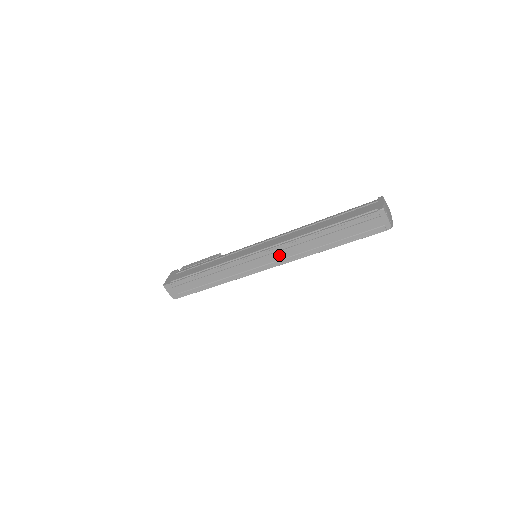
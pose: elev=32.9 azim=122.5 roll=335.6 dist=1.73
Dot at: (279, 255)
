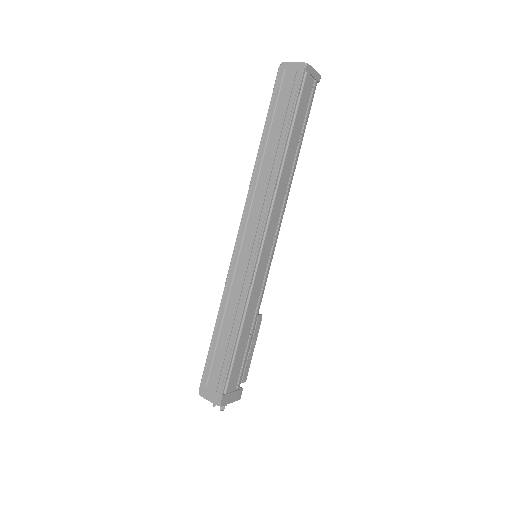
Dot at: (255, 213)
